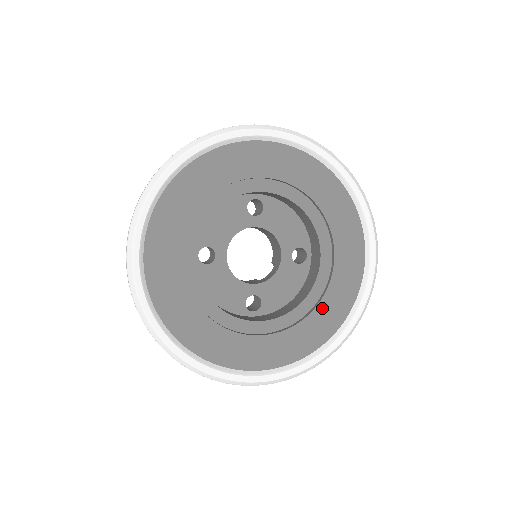
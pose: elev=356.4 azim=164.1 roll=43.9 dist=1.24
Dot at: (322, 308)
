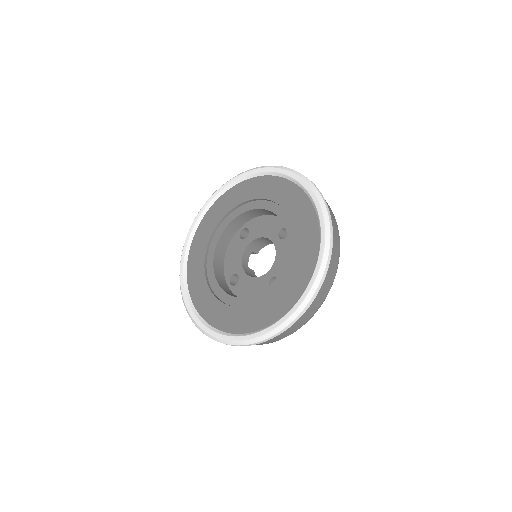
Dot at: (299, 246)
